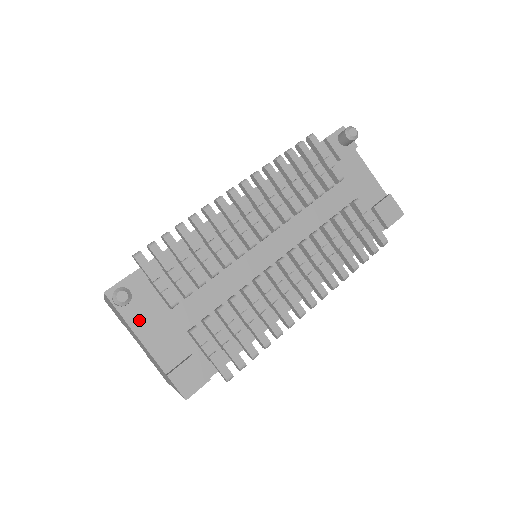
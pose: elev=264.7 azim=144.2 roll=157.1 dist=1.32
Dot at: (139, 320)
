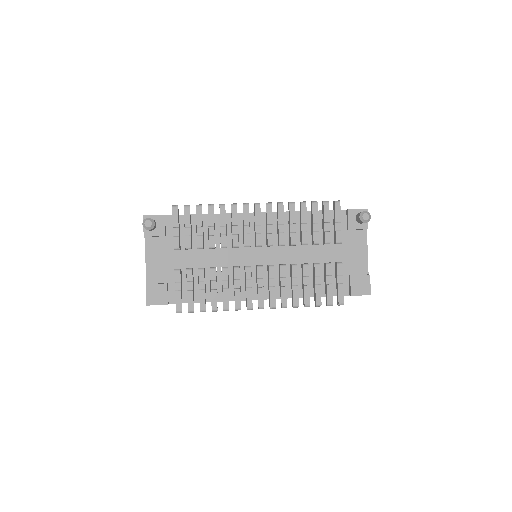
Dot at: (152, 244)
